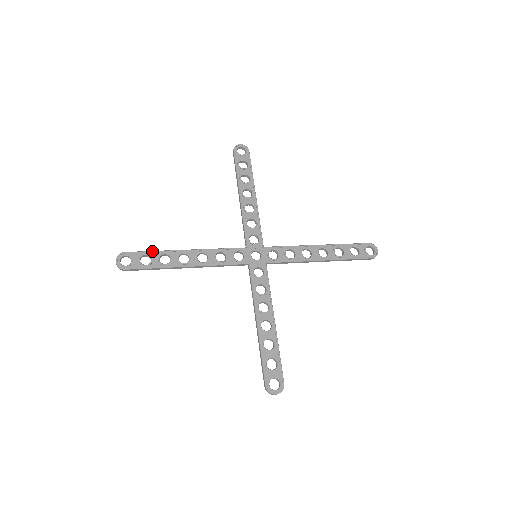
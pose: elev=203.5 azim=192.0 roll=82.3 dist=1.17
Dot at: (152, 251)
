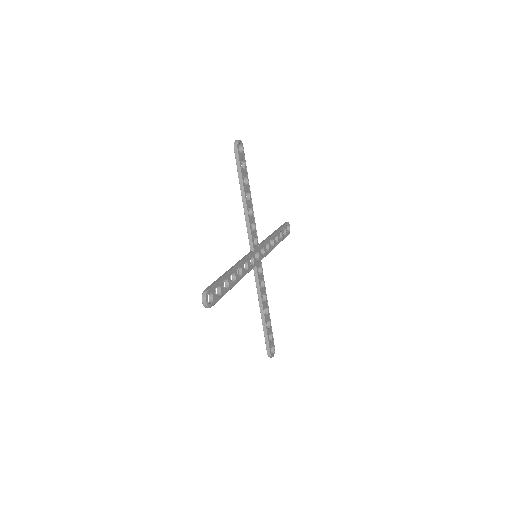
Dot at: (220, 280)
